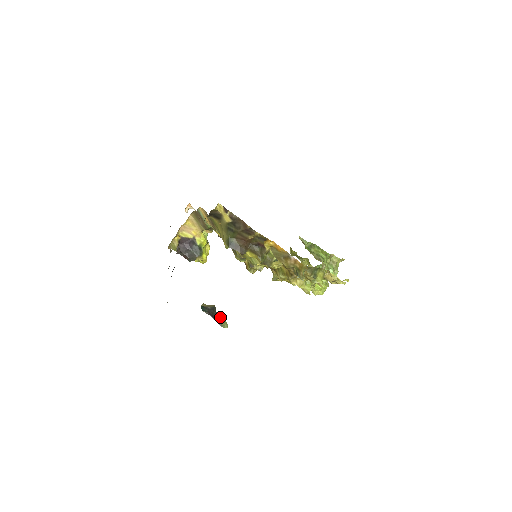
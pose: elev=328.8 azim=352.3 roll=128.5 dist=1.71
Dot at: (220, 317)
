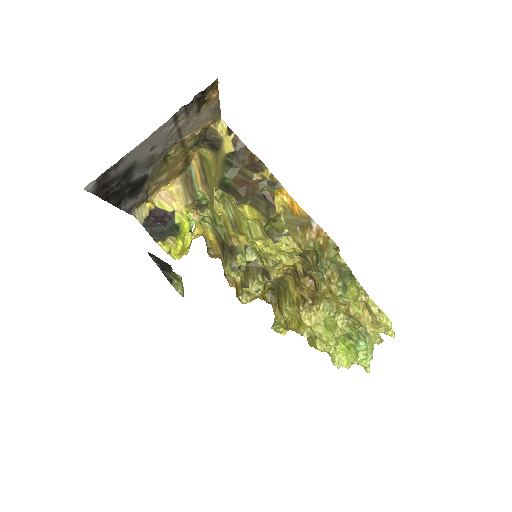
Dot at: (175, 273)
